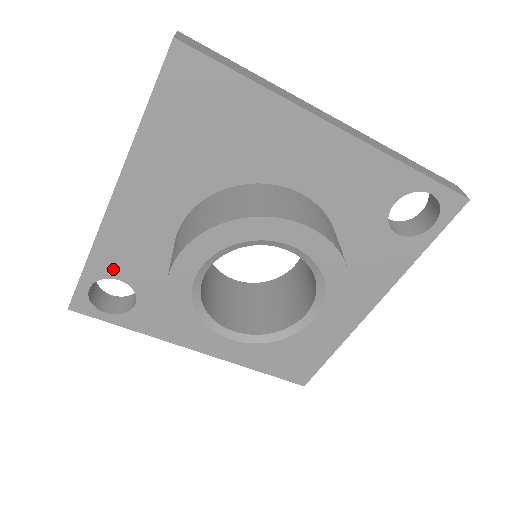
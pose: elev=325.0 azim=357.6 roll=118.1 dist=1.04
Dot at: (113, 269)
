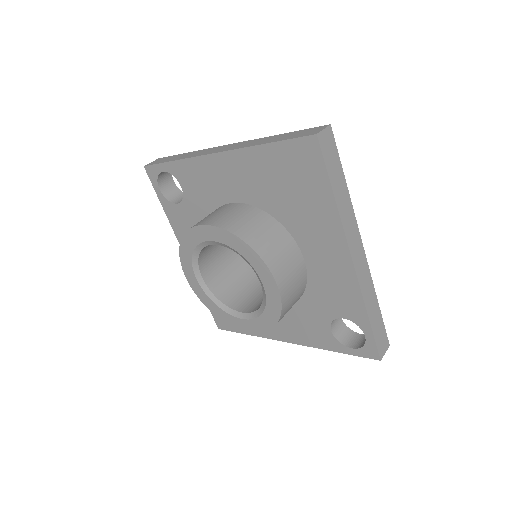
Dot at: (183, 179)
